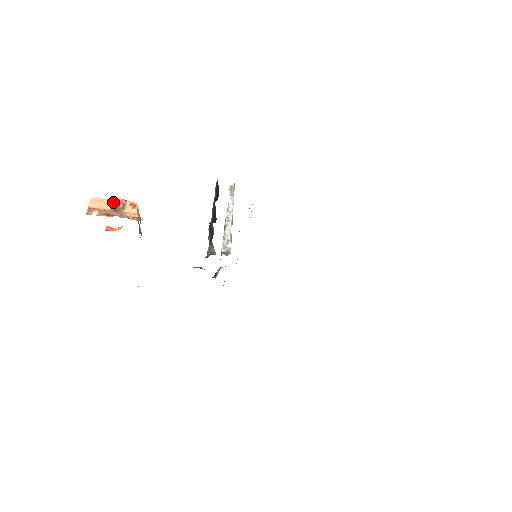
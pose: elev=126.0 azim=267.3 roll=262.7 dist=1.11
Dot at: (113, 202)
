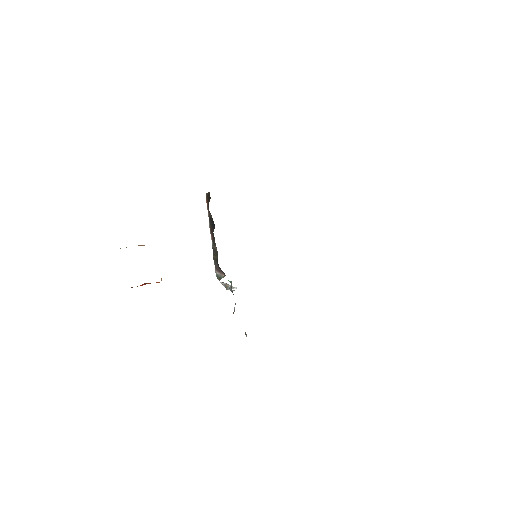
Dot at: occluded
